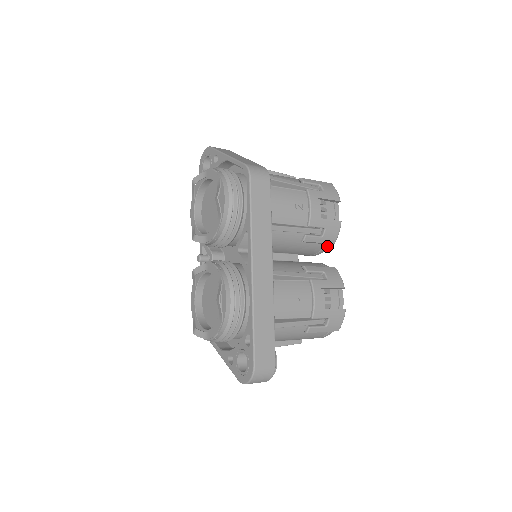
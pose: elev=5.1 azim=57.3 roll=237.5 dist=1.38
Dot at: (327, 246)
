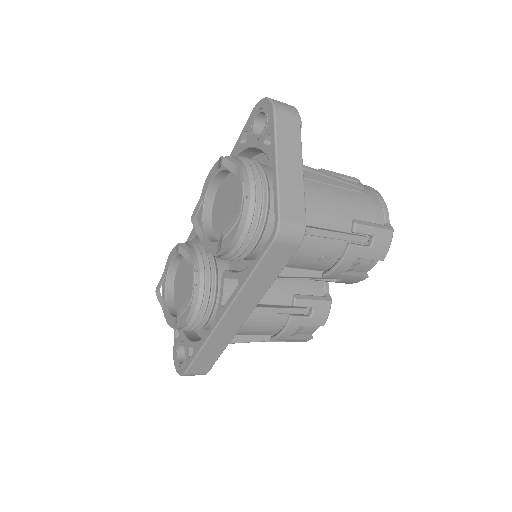
Dot at: occluded
